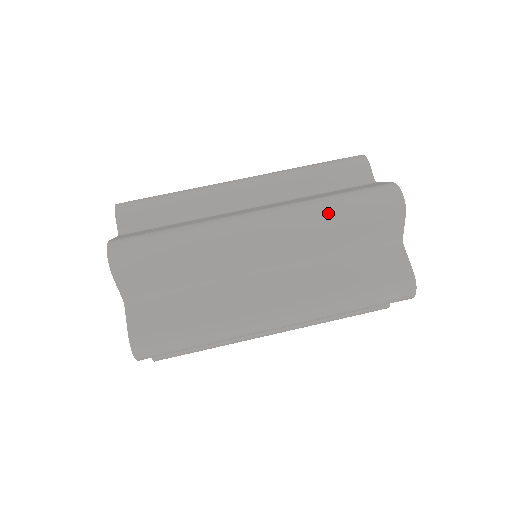
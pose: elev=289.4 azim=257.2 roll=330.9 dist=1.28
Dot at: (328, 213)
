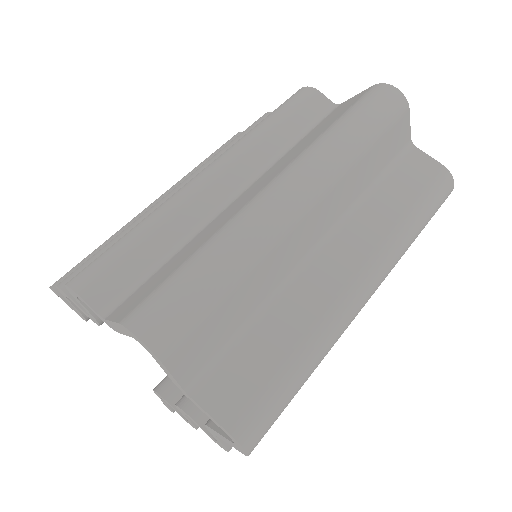
Dot at: (349, 140)
